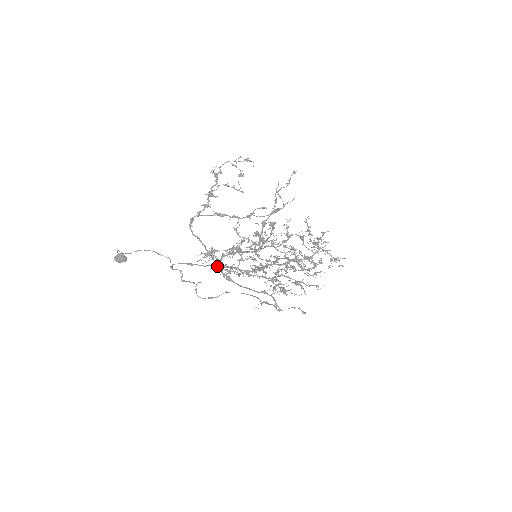
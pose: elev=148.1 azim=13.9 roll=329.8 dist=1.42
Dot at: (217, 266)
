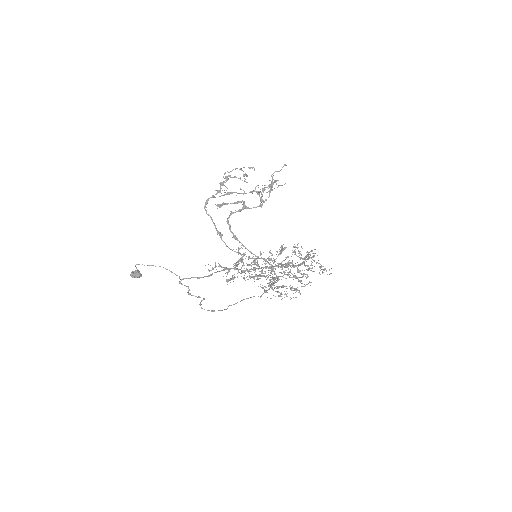
Dot at: (222, 270)
